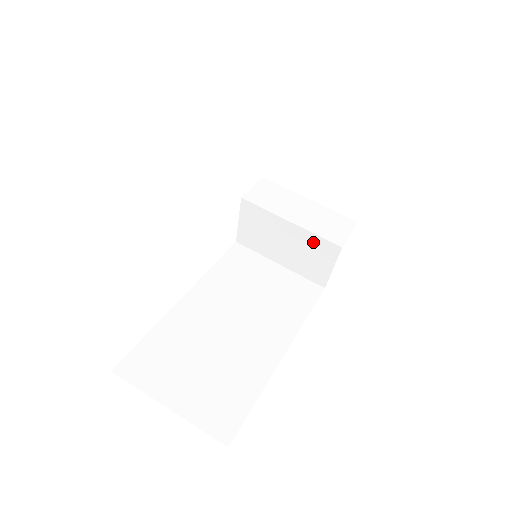
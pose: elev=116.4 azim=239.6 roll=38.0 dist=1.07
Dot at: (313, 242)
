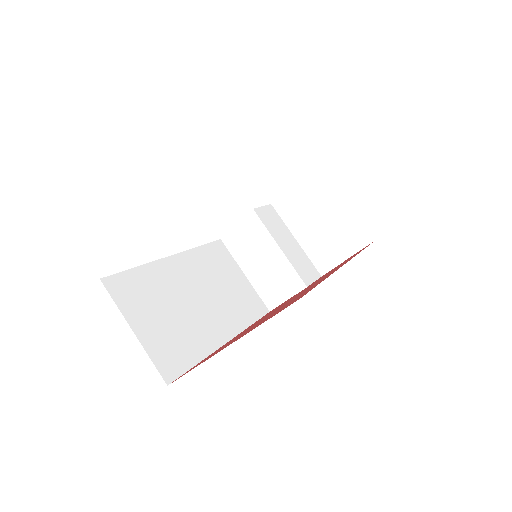
Dot at: (287, 272)
